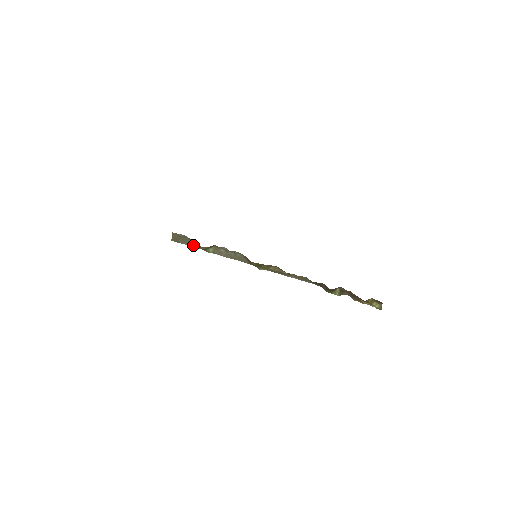
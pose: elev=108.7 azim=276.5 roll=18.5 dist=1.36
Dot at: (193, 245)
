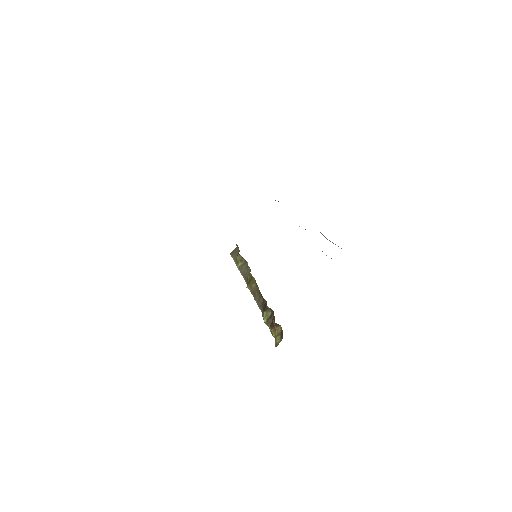
Dot at: (236, 260)
